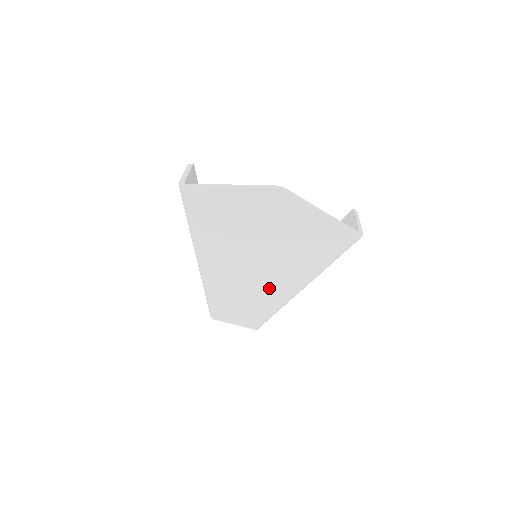
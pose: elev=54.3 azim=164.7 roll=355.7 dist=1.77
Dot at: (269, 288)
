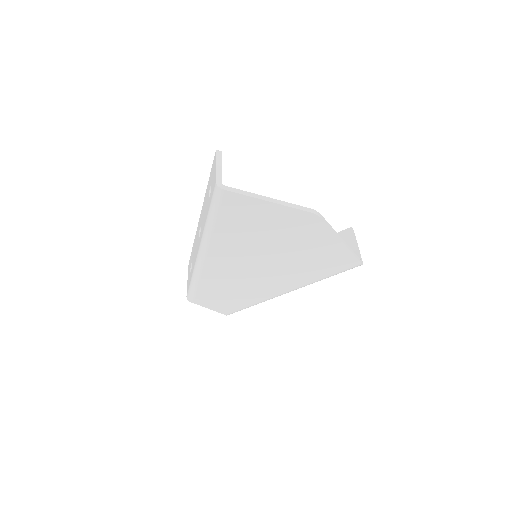
Dot at: (259, 287)
